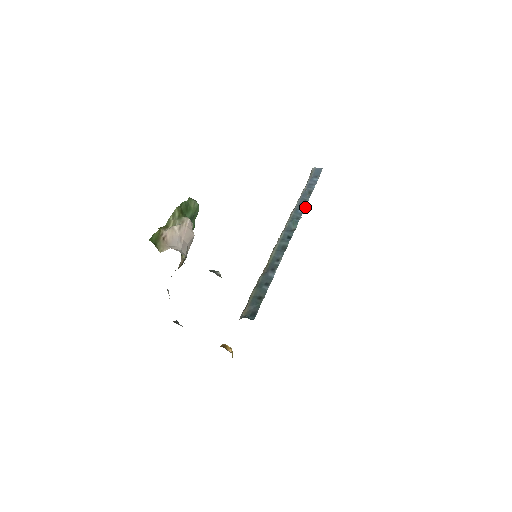
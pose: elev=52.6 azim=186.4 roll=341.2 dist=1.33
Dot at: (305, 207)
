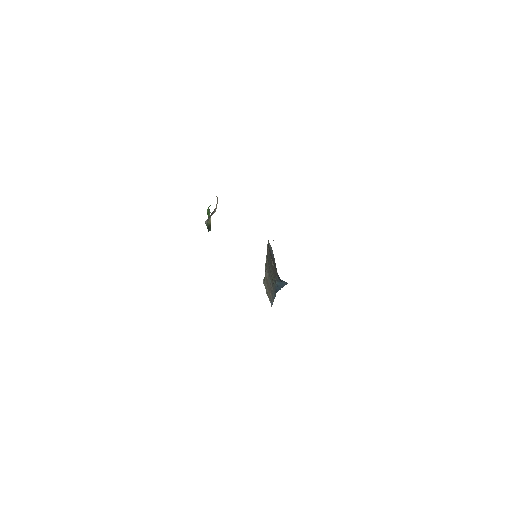
Dot at: occluded
